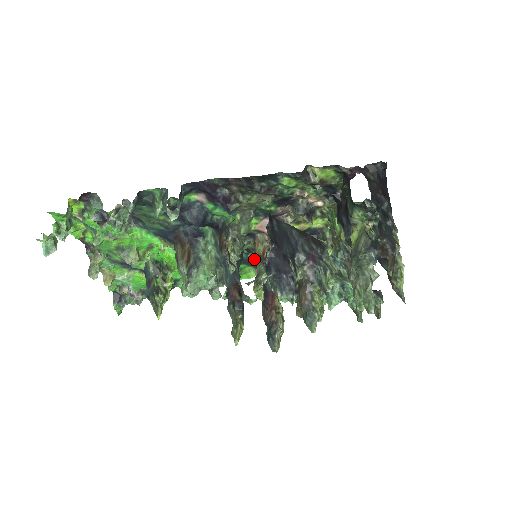
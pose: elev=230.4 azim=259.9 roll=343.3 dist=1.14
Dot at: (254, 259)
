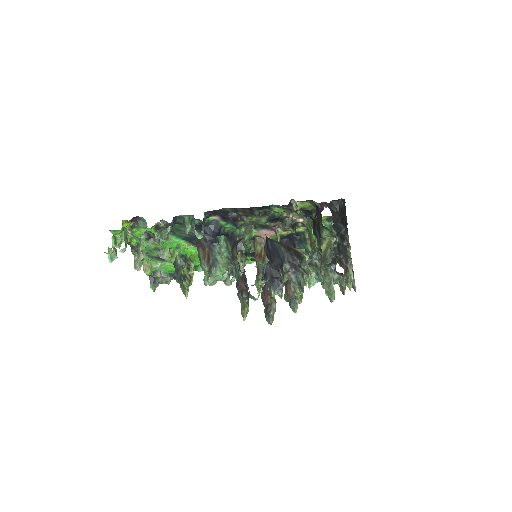
Dot at: (254, 252)
